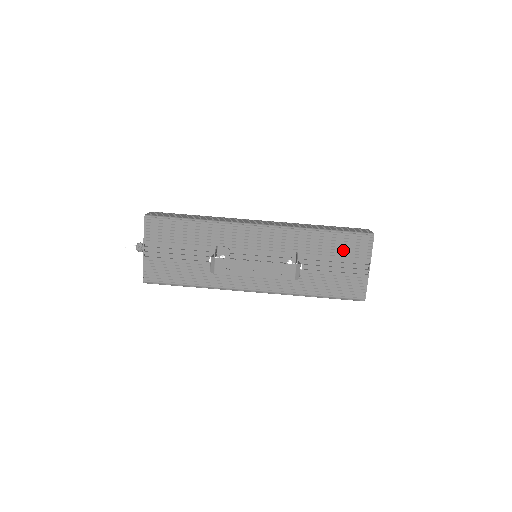
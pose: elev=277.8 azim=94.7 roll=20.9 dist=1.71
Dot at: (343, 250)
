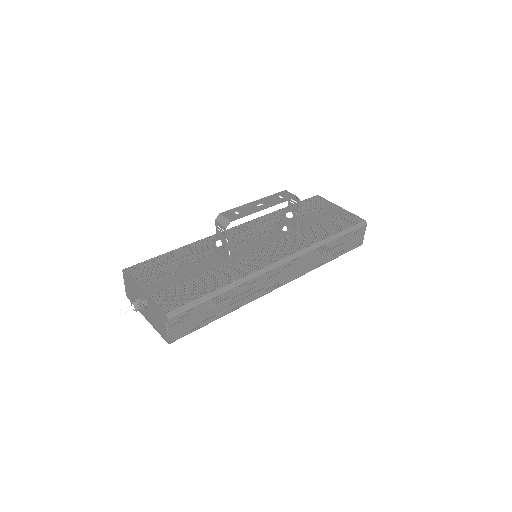
Dot at: (310, 208)
